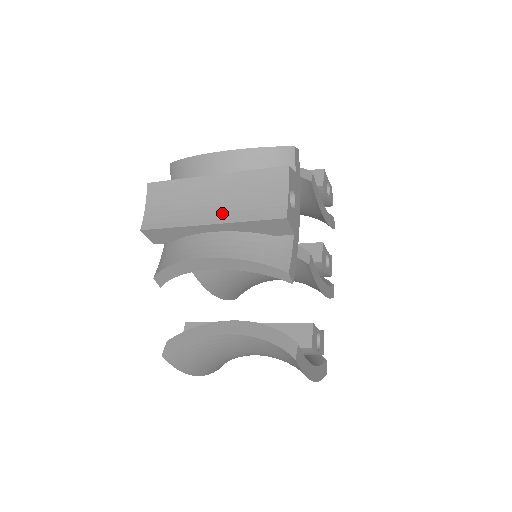
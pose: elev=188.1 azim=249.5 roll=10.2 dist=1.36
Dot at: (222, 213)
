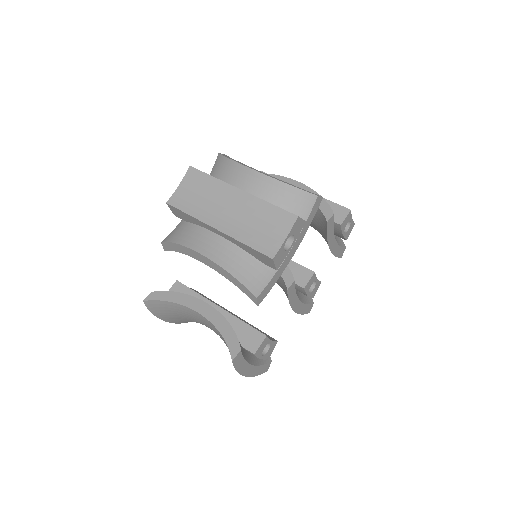
Dot at: (230, 225)
